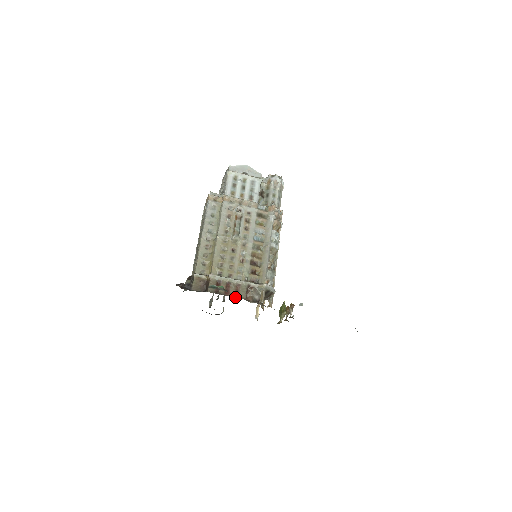
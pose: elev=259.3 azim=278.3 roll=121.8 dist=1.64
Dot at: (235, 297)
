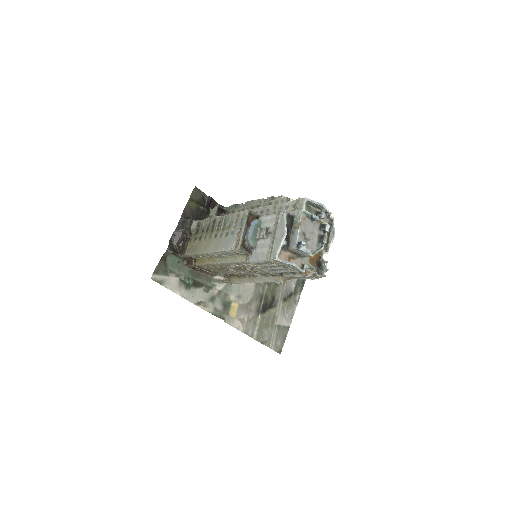
Dot at: (205, 274)
